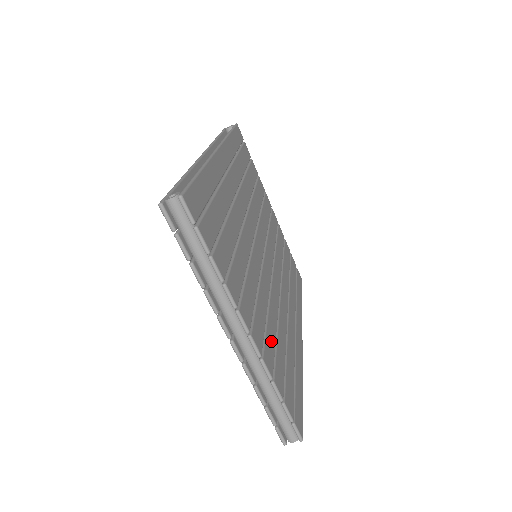
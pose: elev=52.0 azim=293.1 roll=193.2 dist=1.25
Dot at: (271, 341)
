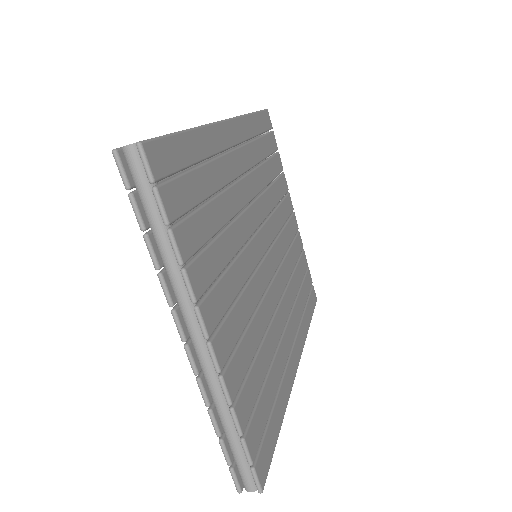
Dot at: (245, 357)
